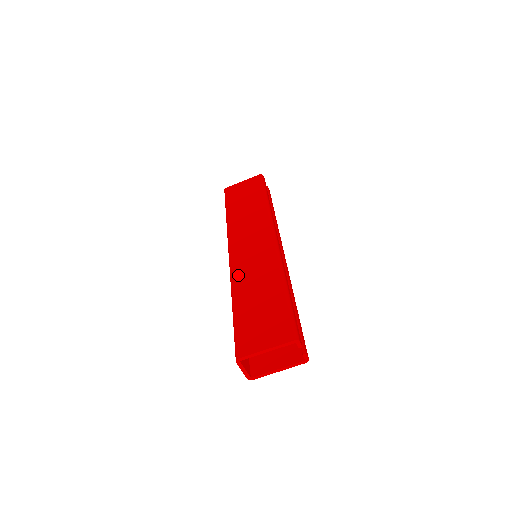
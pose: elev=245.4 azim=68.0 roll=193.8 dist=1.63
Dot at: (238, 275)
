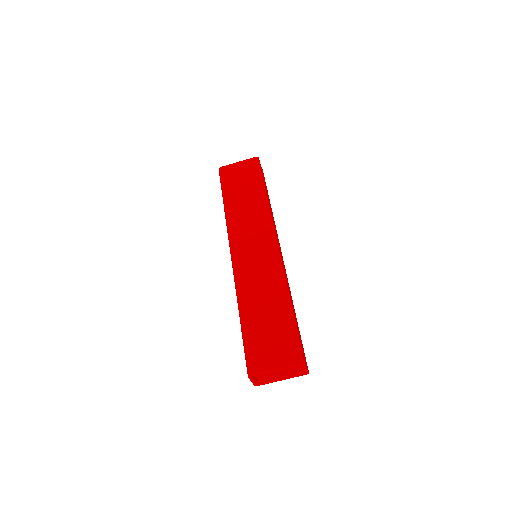
Dot at: (243, 282)
